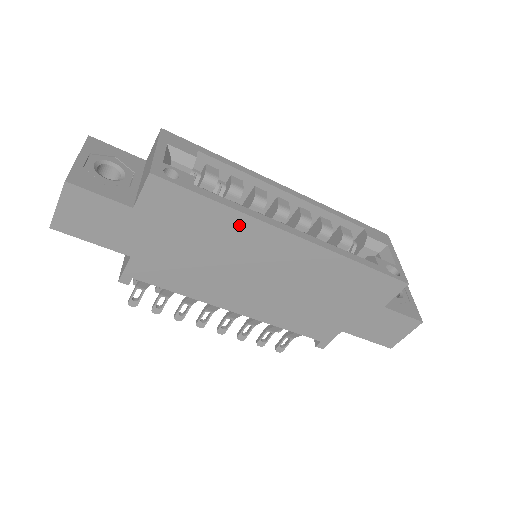
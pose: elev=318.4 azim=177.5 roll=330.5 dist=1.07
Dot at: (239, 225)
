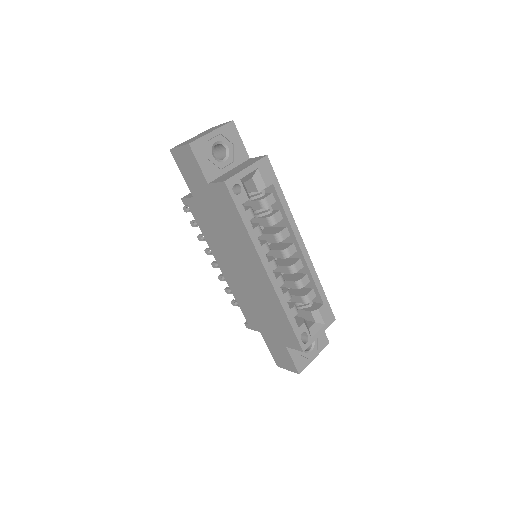
Dot at: (246, 242)
